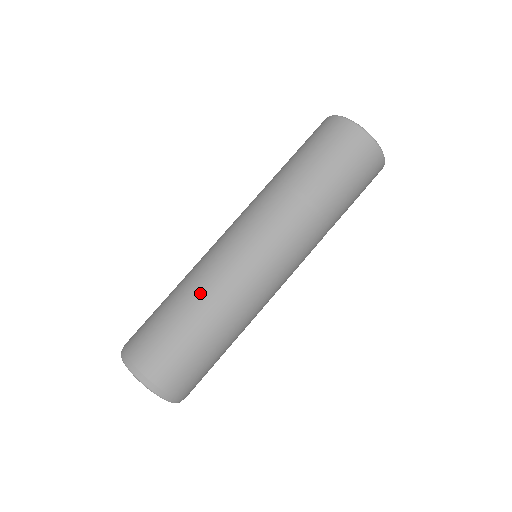
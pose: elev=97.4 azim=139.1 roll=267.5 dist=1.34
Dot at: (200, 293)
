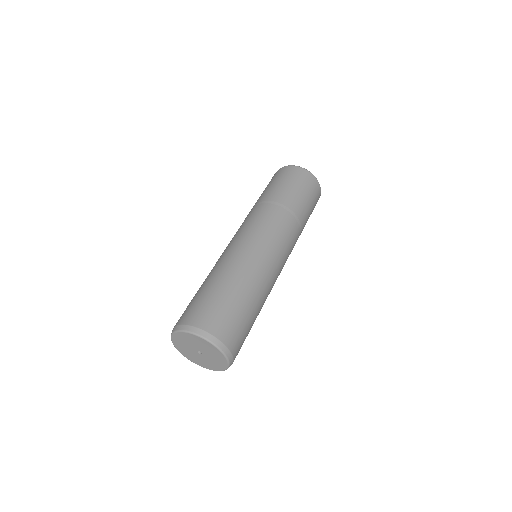
Dot at: (219, 268)
